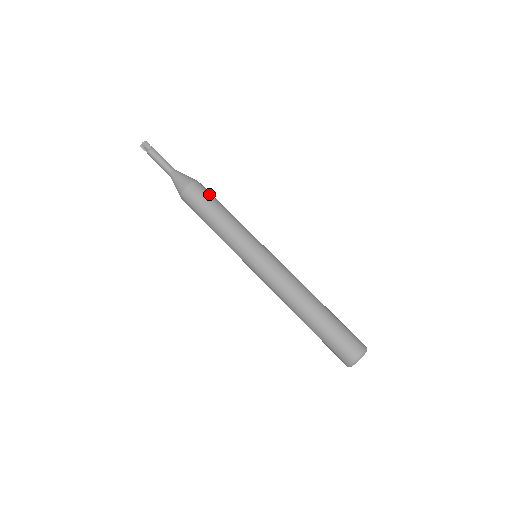
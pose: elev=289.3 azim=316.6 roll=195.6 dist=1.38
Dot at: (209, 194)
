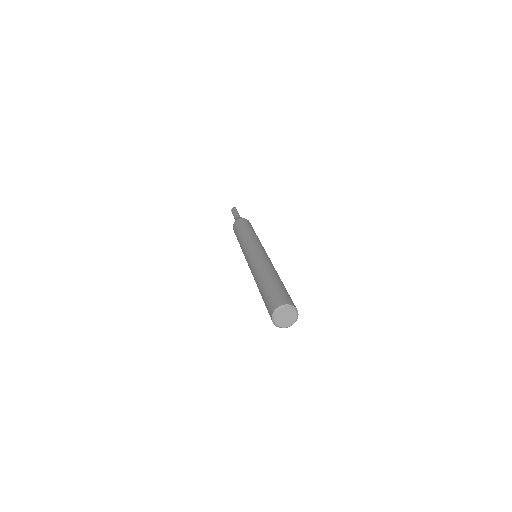
Dot at: (249, 224)
